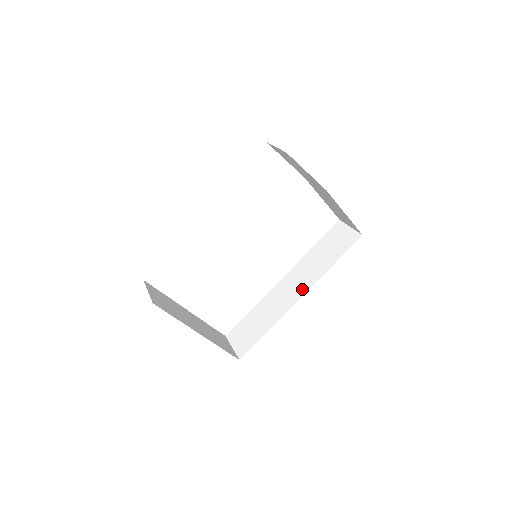
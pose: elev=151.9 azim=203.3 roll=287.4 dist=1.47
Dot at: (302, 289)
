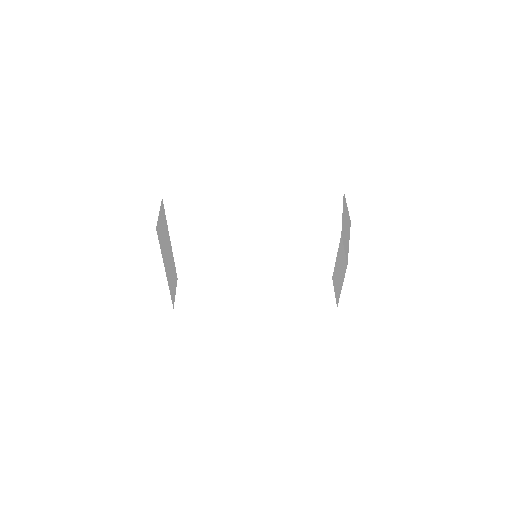
Dot at: (262, 303)
